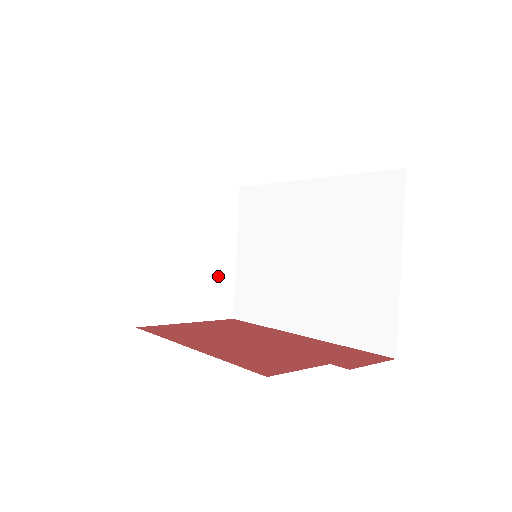
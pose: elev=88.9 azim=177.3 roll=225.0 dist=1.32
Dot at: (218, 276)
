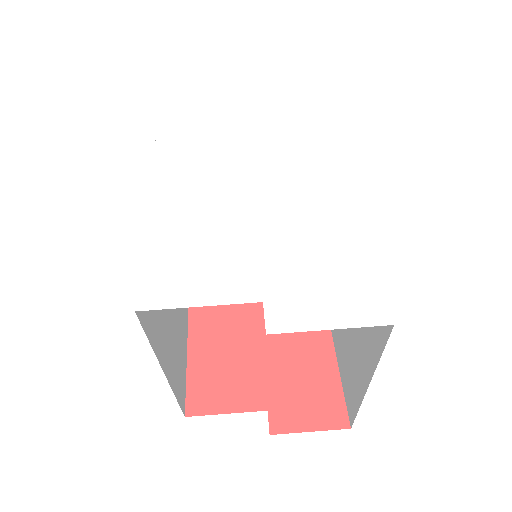
Dot at: occluded
